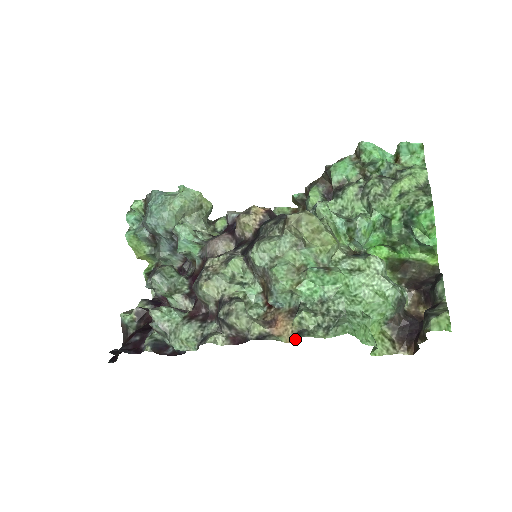
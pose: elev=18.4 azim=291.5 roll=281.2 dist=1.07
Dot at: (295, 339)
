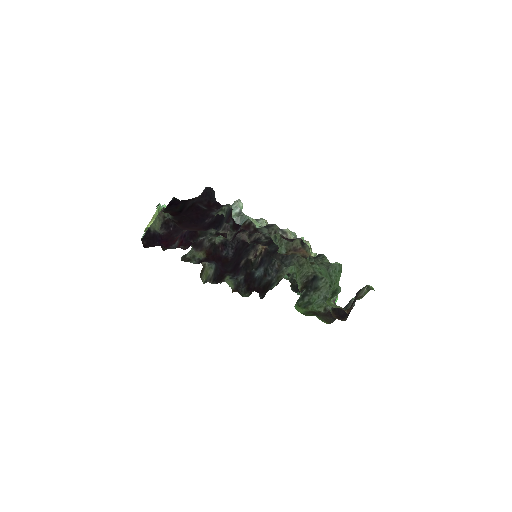
Dot at: (315, 257)
